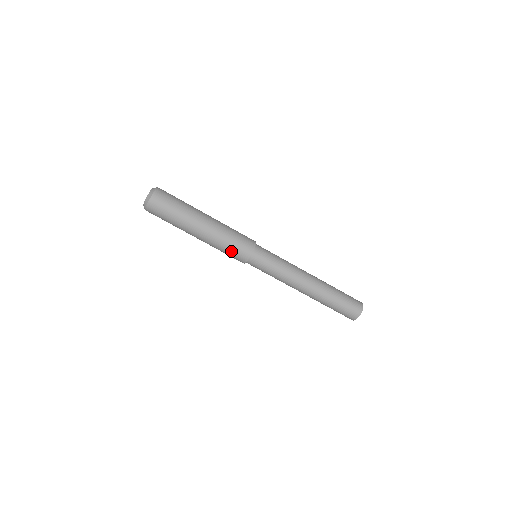
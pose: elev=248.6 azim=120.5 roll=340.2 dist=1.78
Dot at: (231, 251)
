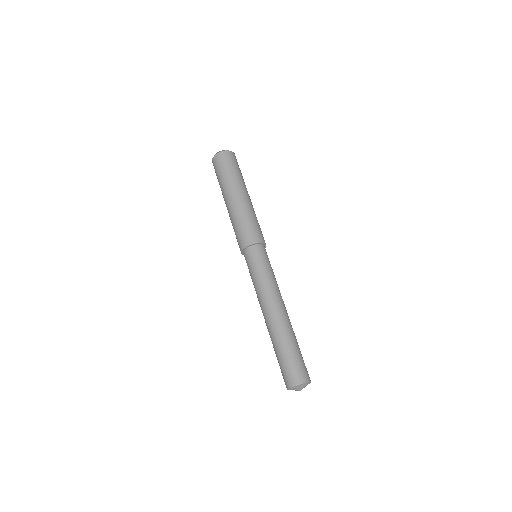
Dot at: (252, 226)
